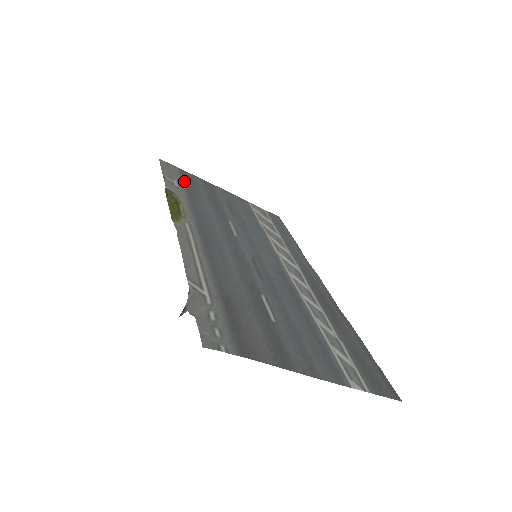
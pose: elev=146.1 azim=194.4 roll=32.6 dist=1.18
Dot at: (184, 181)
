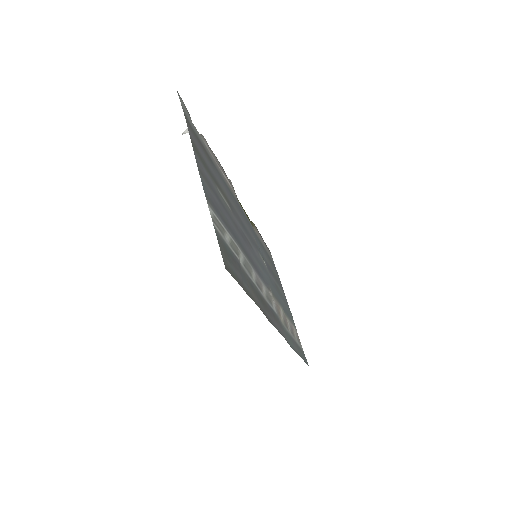
Dot at: occluded
